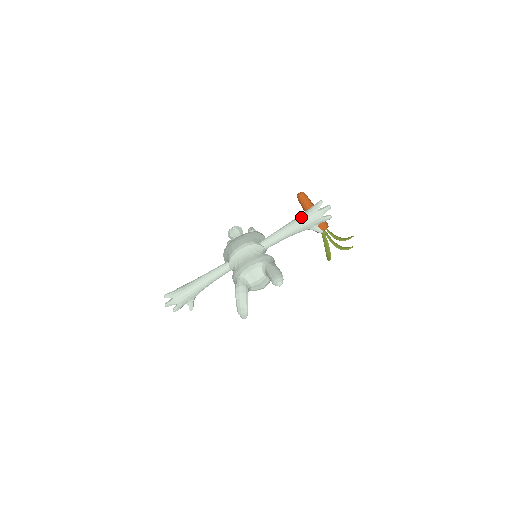
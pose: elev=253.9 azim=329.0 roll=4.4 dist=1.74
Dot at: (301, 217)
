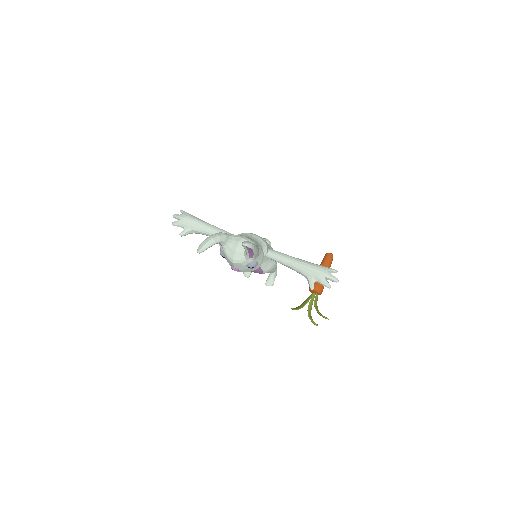
Dot at: (312, 263)
